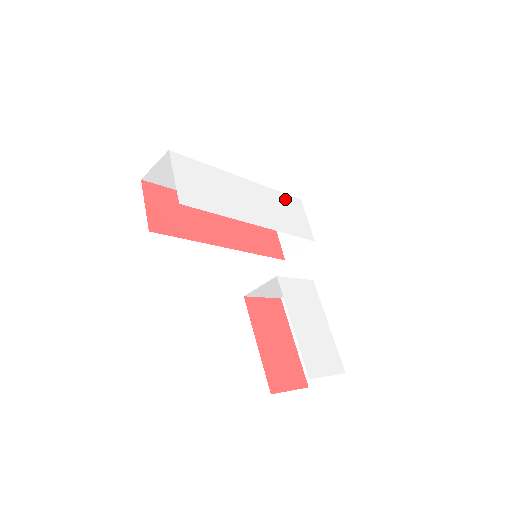
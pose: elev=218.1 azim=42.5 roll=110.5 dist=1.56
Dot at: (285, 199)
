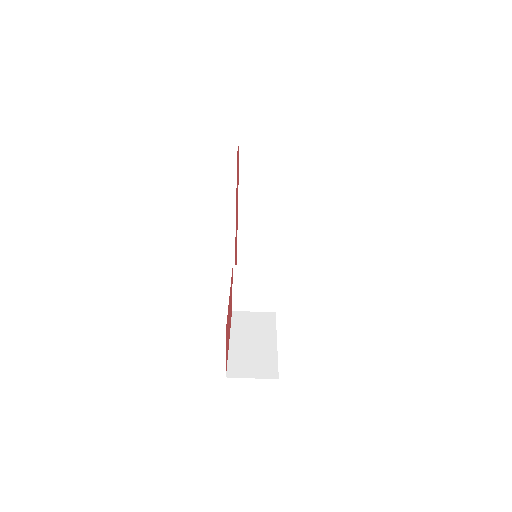
Dot at: occluded
